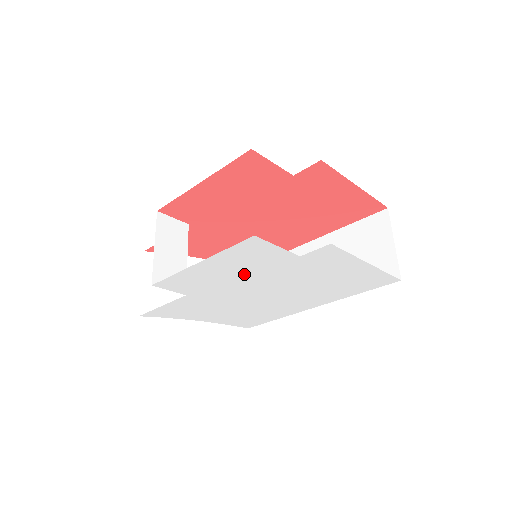
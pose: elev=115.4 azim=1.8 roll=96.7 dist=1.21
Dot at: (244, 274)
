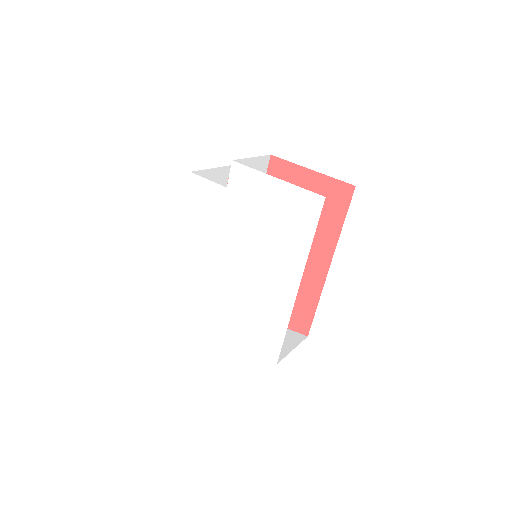
Dot at: (213, 232)
